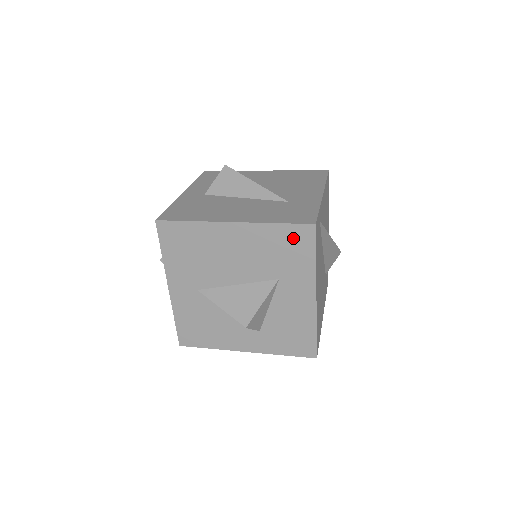
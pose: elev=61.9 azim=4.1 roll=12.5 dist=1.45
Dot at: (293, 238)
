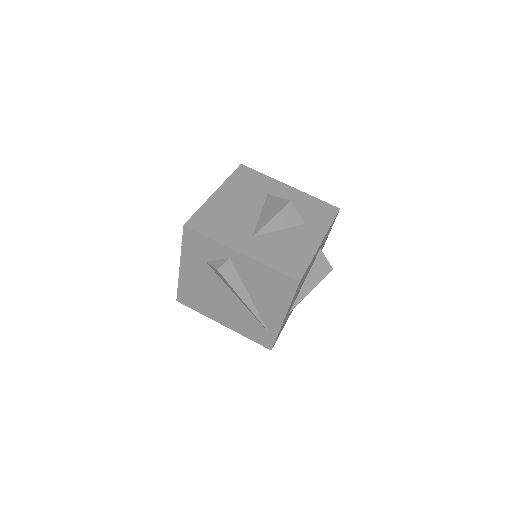
Dot at: (244, 175)
